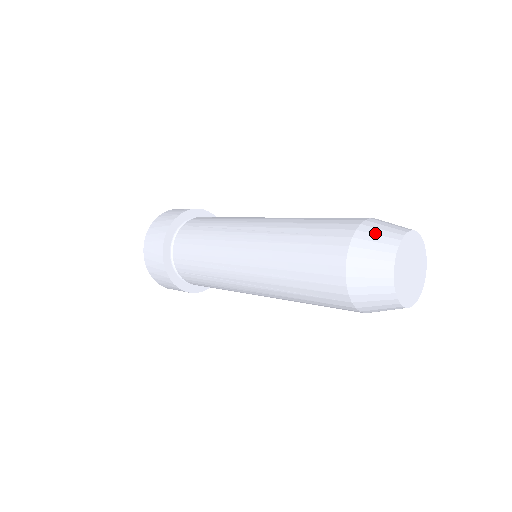
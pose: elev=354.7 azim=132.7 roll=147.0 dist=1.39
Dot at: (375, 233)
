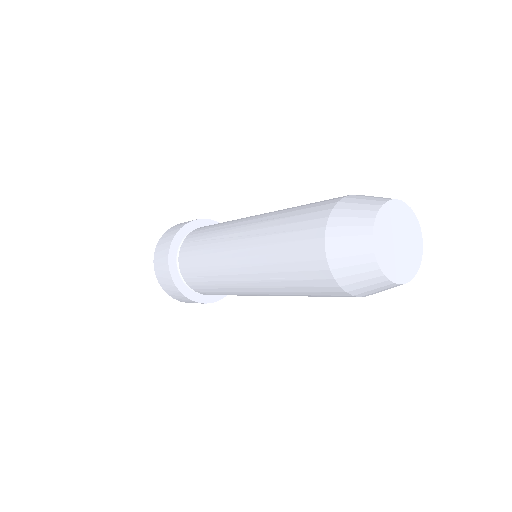
Dot at: occluded
